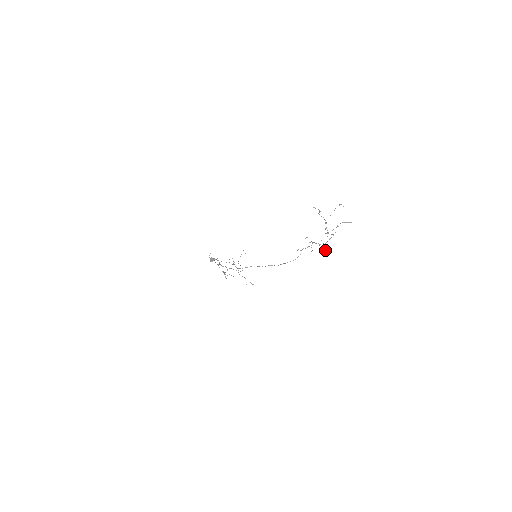
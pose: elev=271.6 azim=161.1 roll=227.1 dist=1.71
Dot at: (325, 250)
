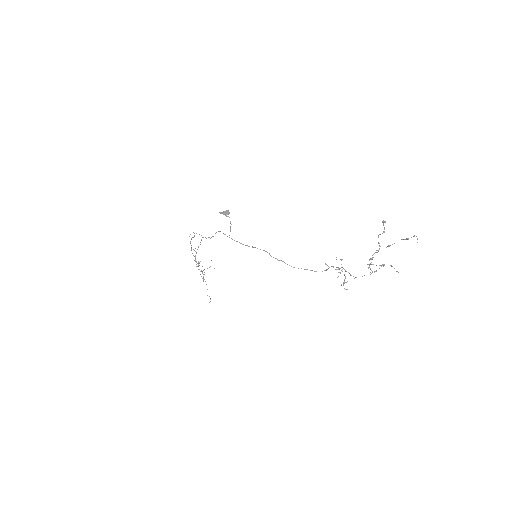
Dot at: occluded
